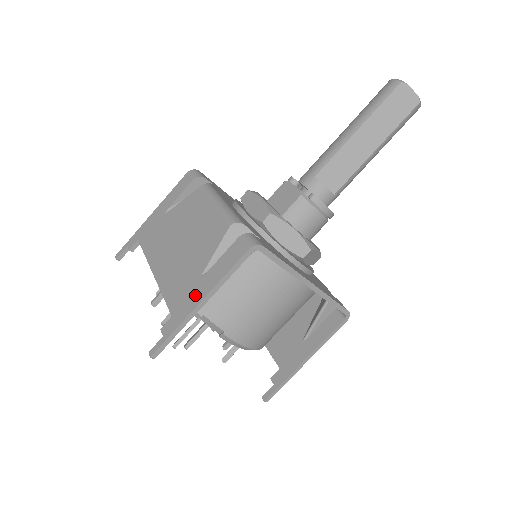
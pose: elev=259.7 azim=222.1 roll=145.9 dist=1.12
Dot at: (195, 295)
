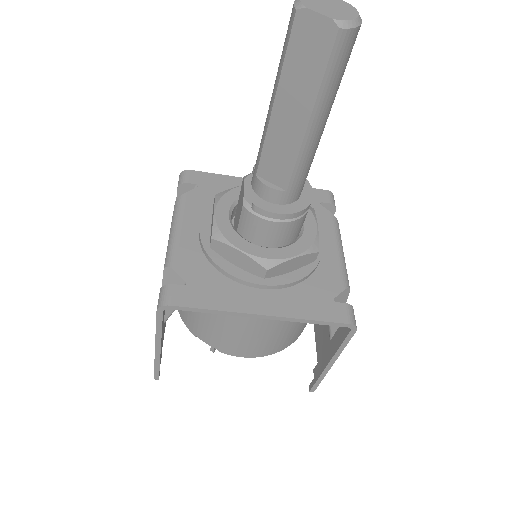
Dot at: occluded
